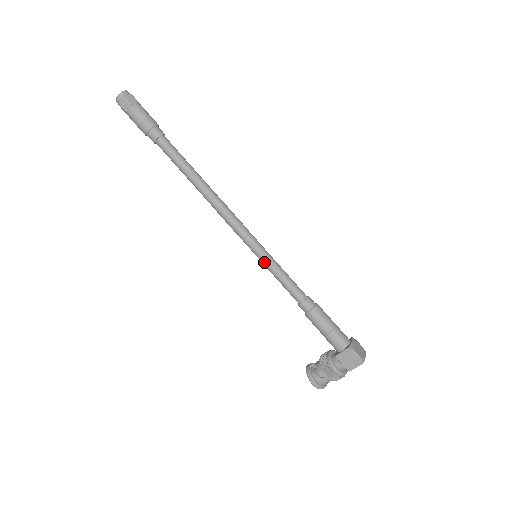
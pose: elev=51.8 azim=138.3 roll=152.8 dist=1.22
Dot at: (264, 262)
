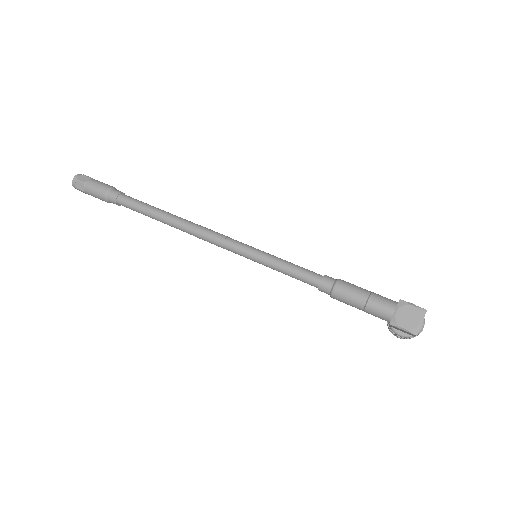
Dot at: (262, 264)
